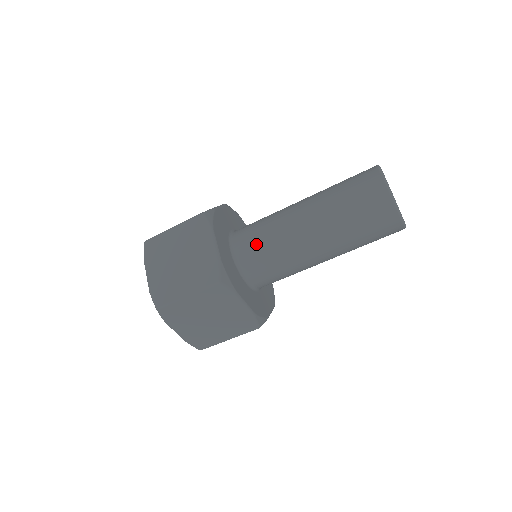
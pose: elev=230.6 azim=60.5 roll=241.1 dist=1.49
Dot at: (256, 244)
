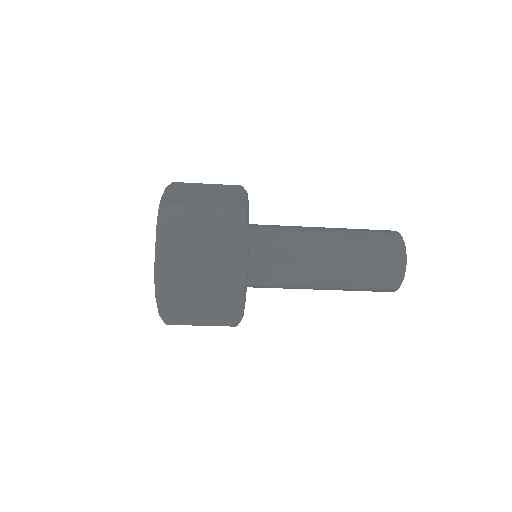
Dot at: (271, 285)
